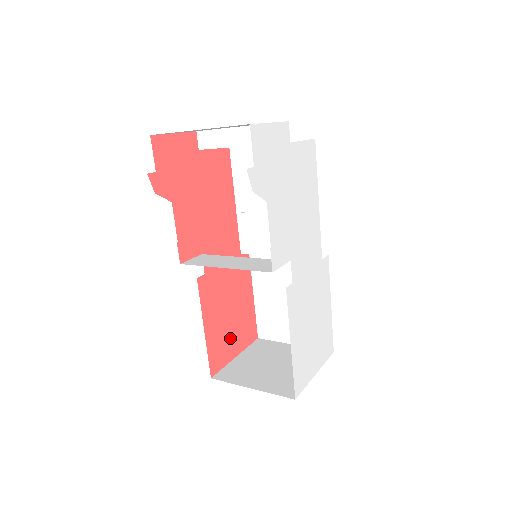
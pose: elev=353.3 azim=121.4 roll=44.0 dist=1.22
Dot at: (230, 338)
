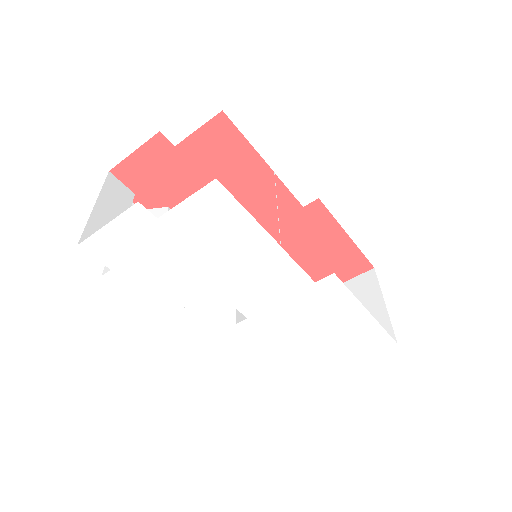
Dot at: (317, 276)
